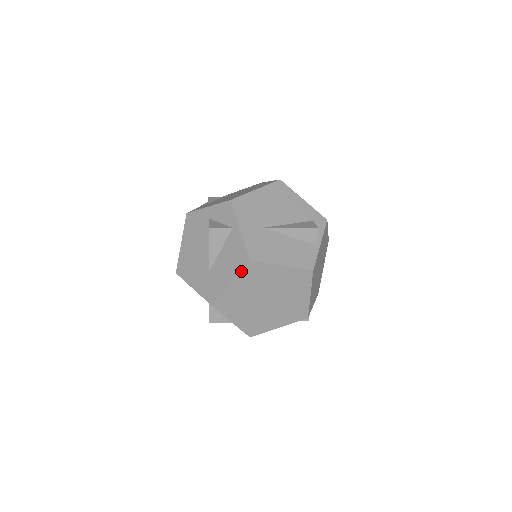
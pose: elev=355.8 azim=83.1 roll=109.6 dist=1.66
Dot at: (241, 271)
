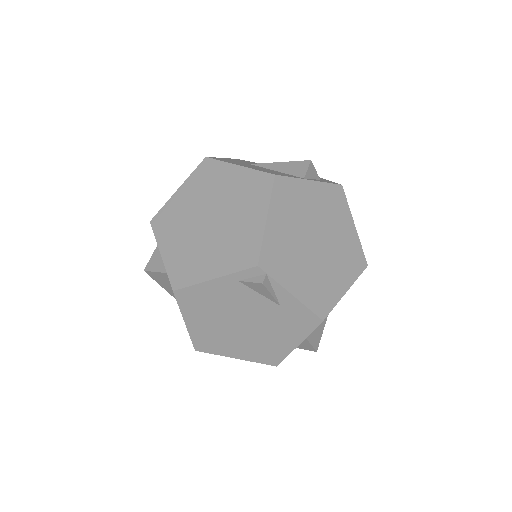
Dot at: (194, 172)
